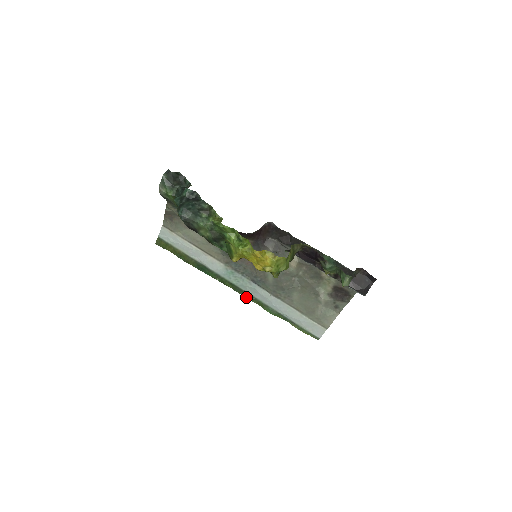
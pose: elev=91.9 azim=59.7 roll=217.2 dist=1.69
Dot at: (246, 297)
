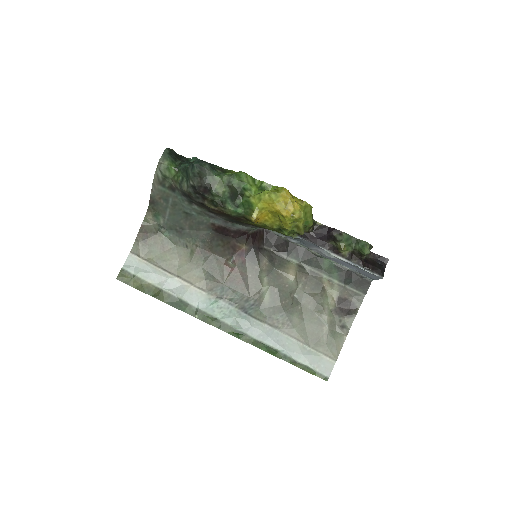
Dot at: (233, 335)
